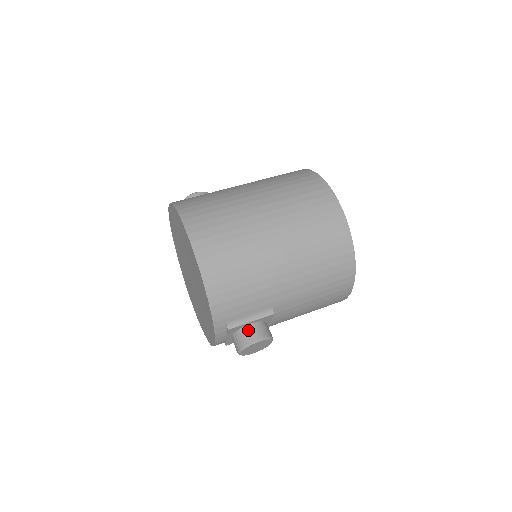
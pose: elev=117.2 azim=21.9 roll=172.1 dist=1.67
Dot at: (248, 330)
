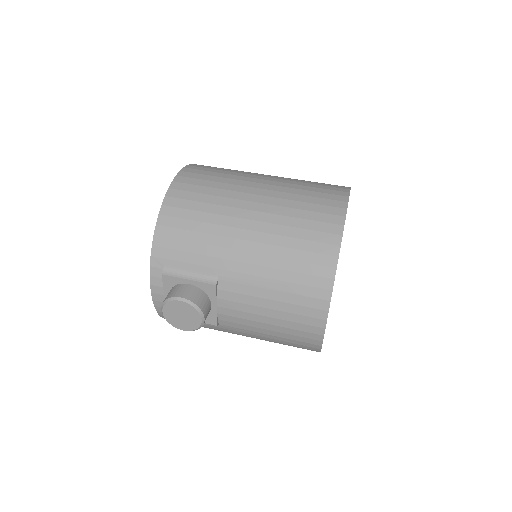
Dot at: (181, 287)
